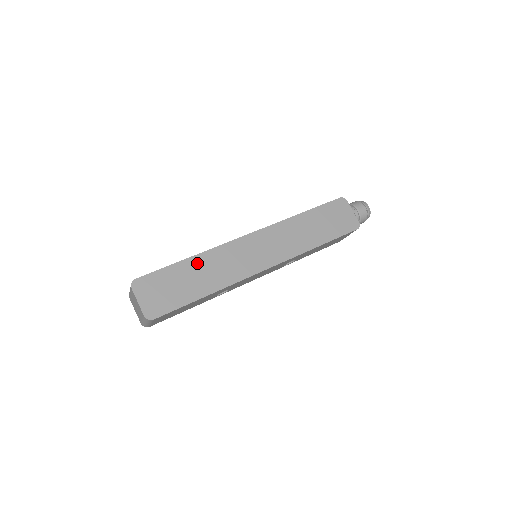
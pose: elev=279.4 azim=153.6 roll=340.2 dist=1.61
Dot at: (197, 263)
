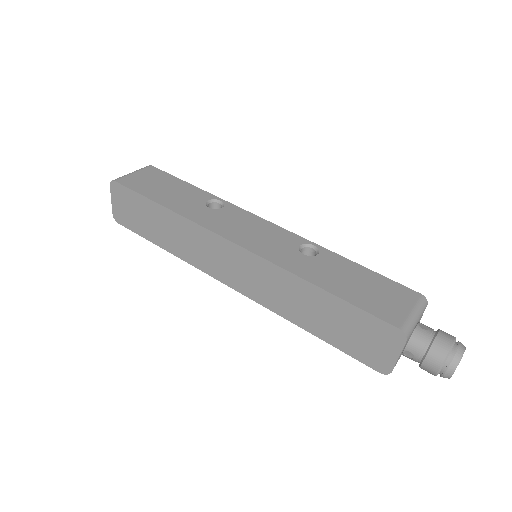
Dot at: (168, 218)
